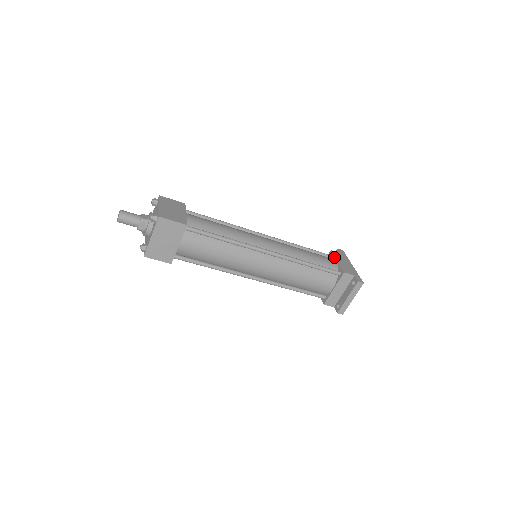
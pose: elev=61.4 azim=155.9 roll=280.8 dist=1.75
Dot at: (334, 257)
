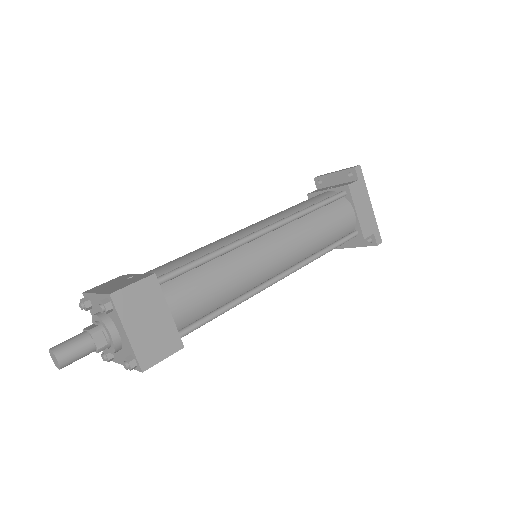
Dot at: (352, 202)
